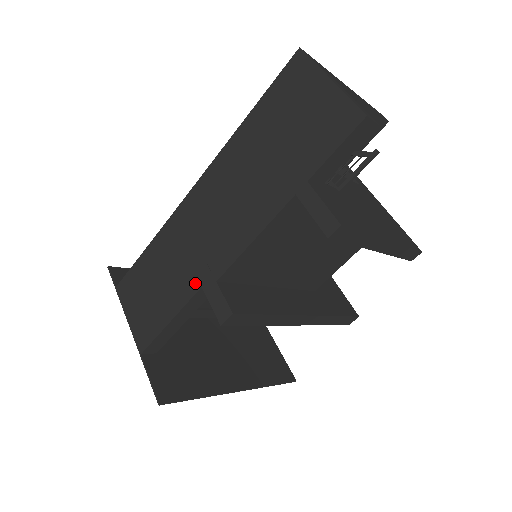
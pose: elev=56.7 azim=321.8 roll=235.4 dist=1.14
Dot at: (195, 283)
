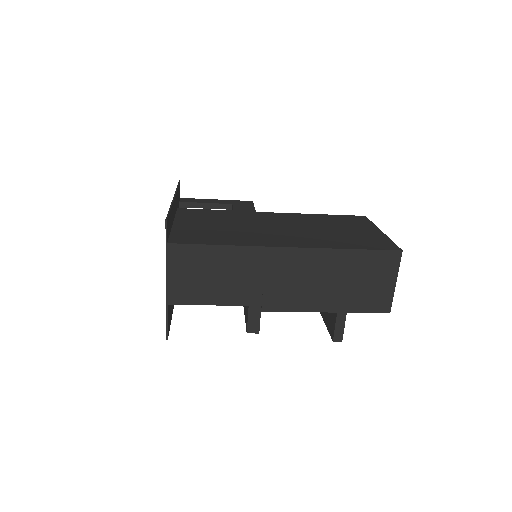
Dot at: (246, 301)
